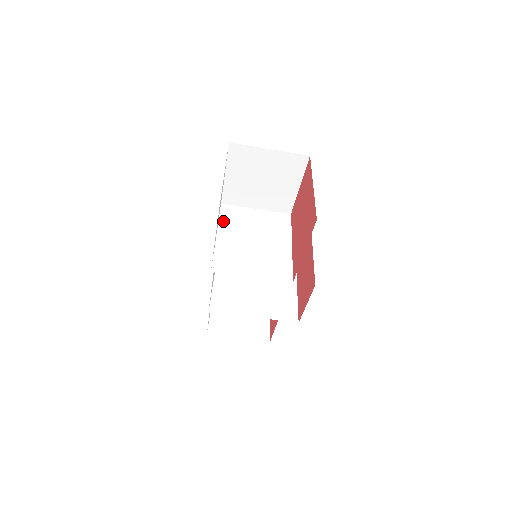
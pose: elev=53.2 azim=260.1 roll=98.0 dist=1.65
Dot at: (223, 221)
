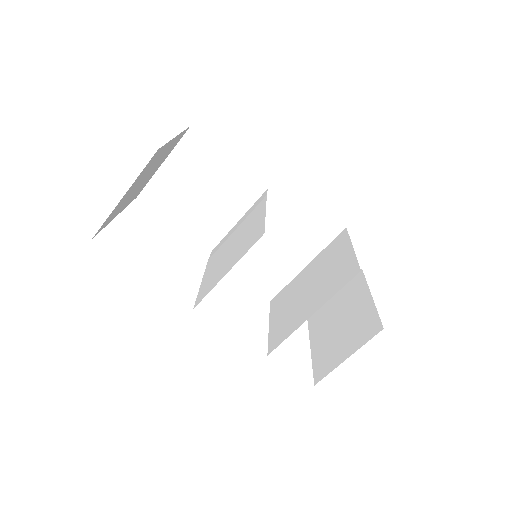
Dot at: (210, 261)
